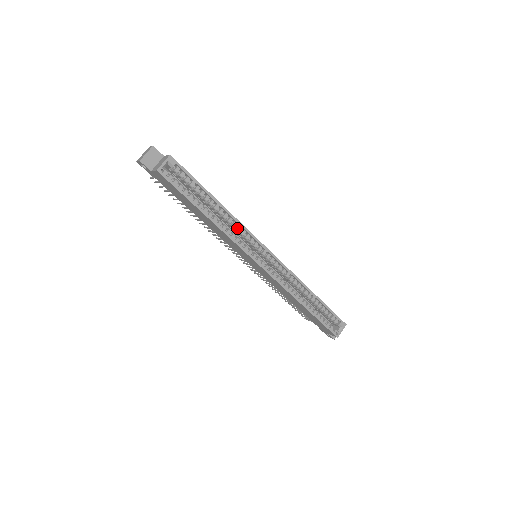
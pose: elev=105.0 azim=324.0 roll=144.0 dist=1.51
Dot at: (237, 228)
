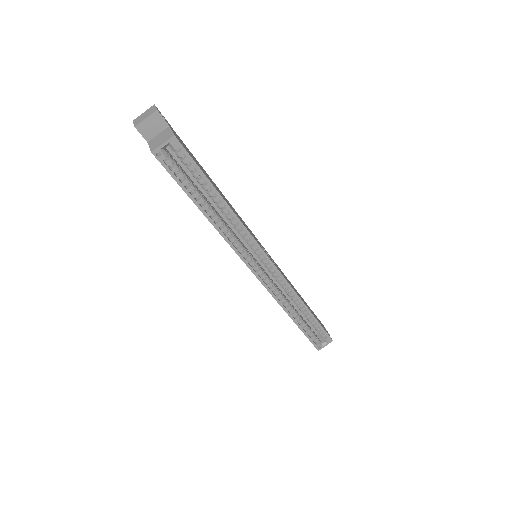
Dot at: (240, 232)
